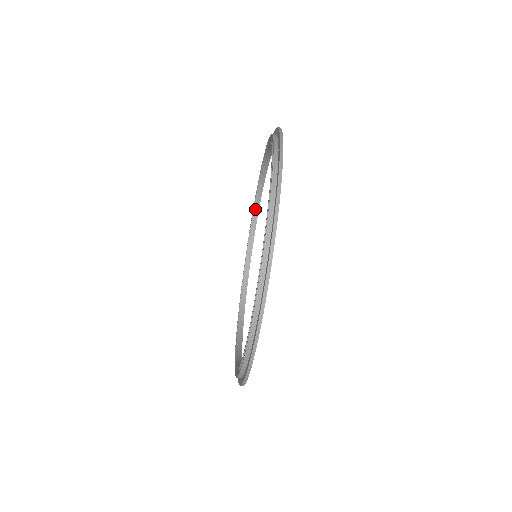
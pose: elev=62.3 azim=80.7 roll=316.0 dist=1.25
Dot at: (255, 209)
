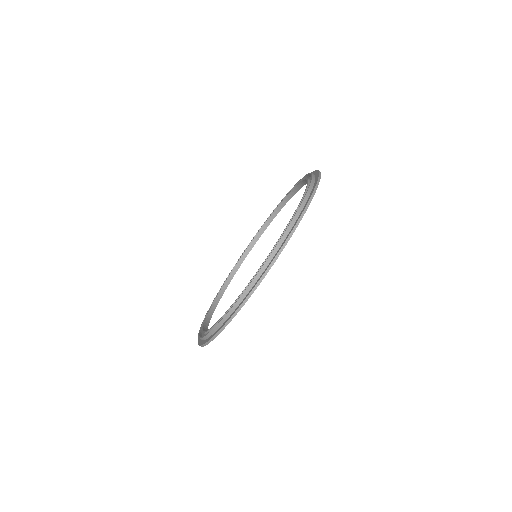
Dot at: (221, 291)
